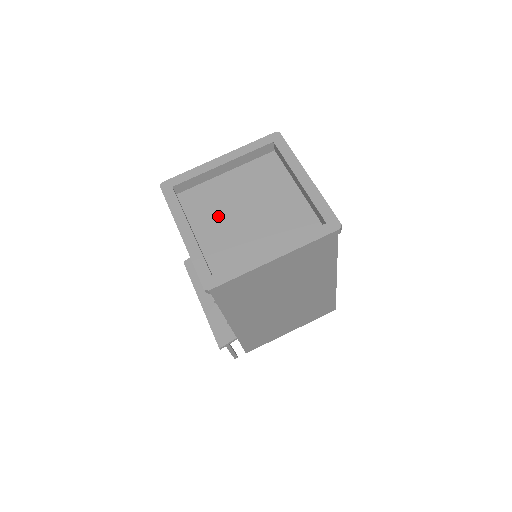
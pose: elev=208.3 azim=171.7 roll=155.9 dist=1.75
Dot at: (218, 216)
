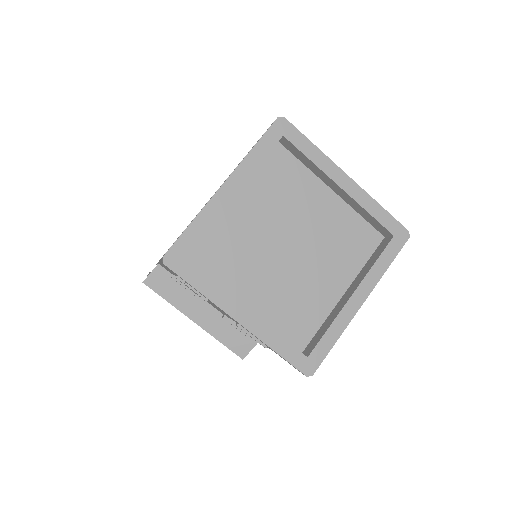
Dot at: (258, 268)
